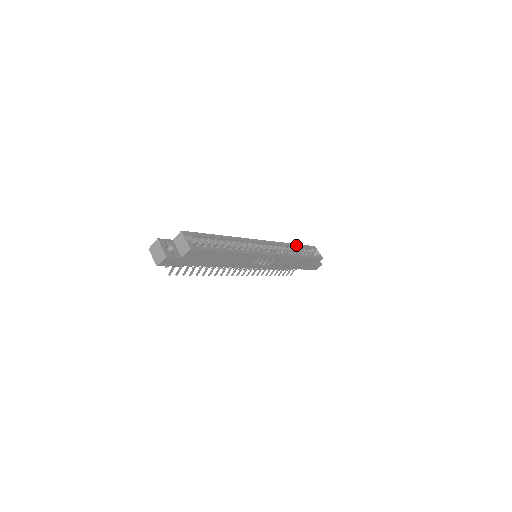
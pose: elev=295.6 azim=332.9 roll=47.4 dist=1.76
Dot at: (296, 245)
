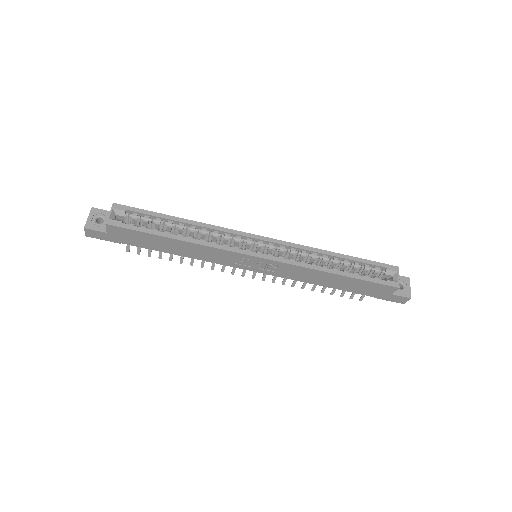
Dot at: (343, 256)
